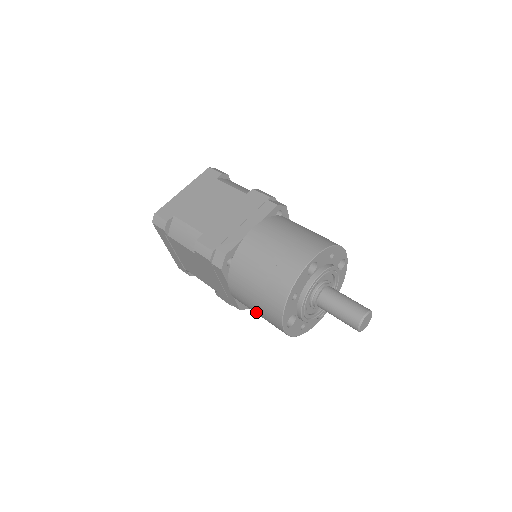
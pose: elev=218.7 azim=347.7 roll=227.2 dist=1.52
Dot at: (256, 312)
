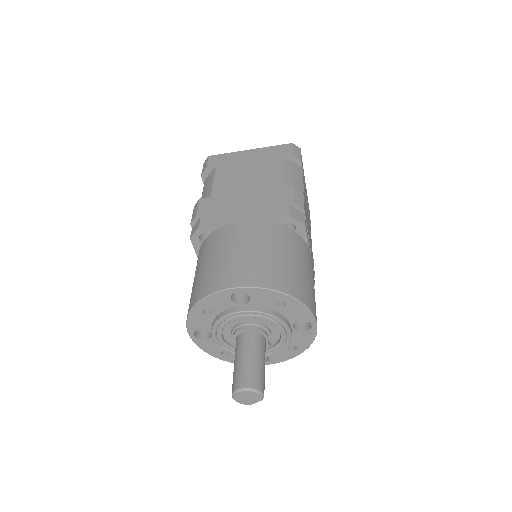
Dot at: occluded
